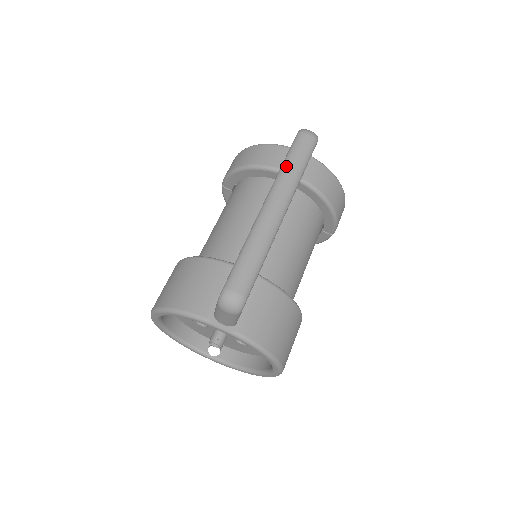
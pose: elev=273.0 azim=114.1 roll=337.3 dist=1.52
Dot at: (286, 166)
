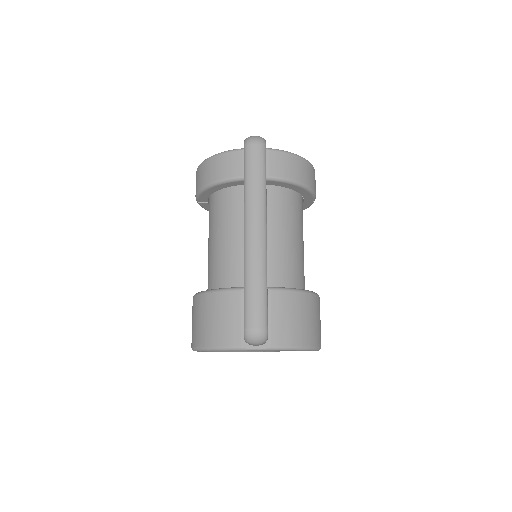
Dot at: (248, 187)
